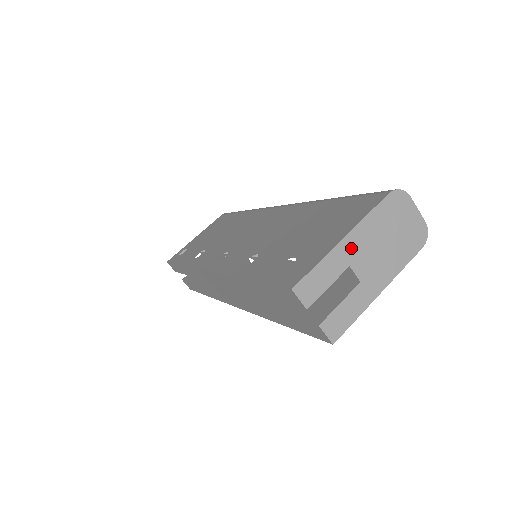
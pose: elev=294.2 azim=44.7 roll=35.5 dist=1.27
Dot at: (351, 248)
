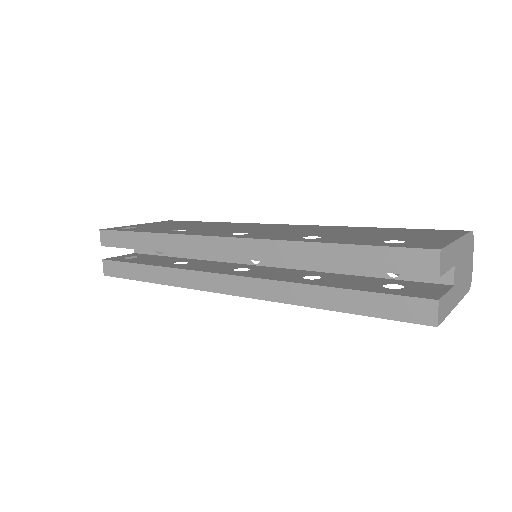
Dot at: (458, 251)
